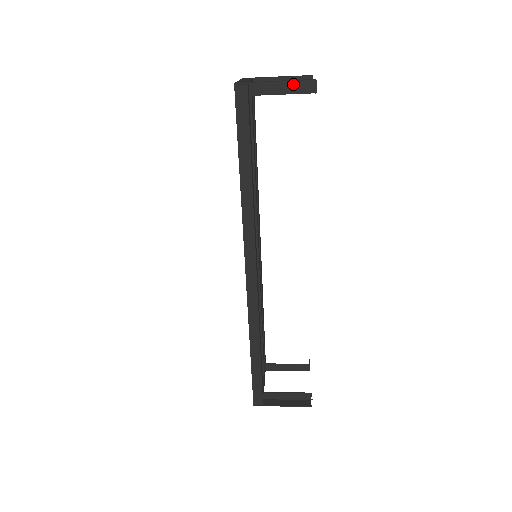
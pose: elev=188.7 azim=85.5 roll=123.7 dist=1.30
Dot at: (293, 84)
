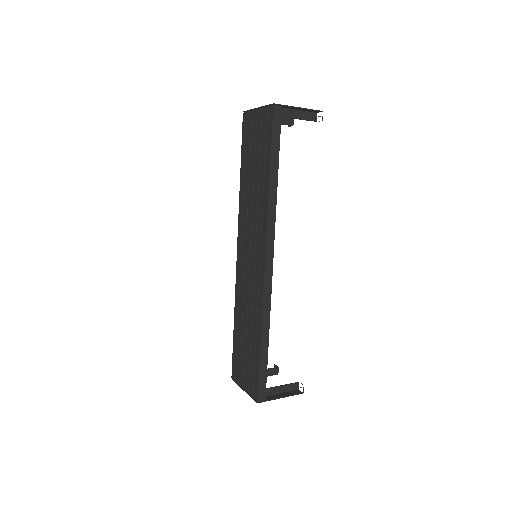
Dot at: (305, 113)
